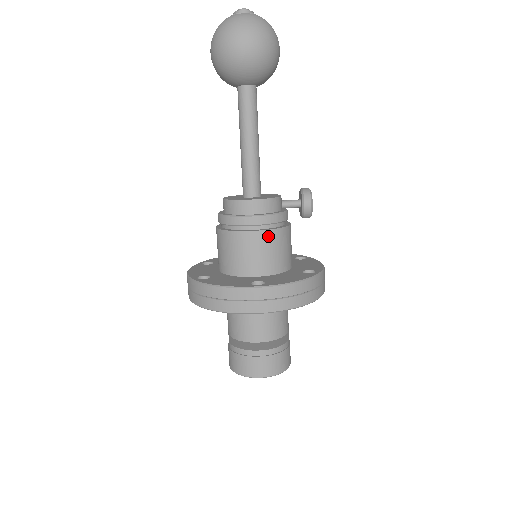
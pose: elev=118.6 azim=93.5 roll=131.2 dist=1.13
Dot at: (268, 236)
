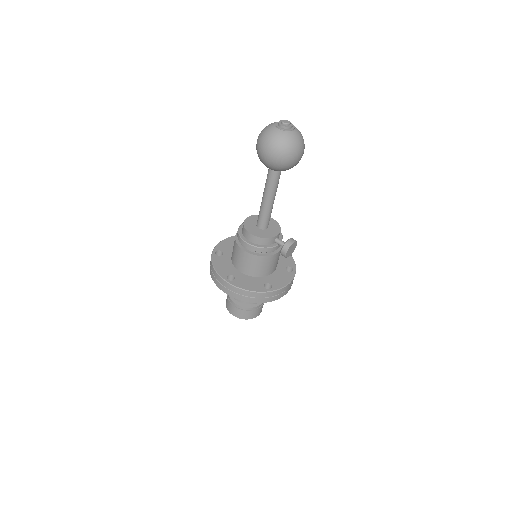
Dot at: (250, 257)
